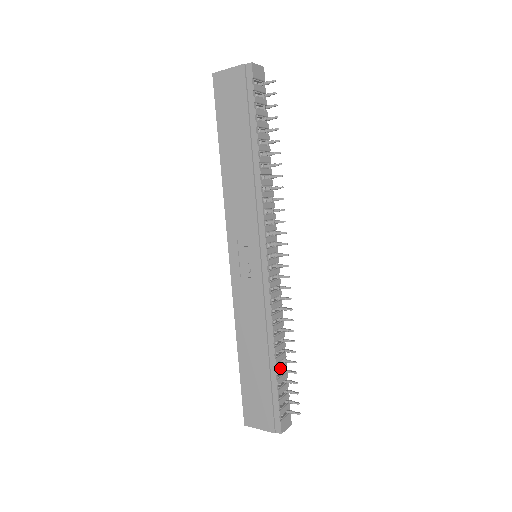
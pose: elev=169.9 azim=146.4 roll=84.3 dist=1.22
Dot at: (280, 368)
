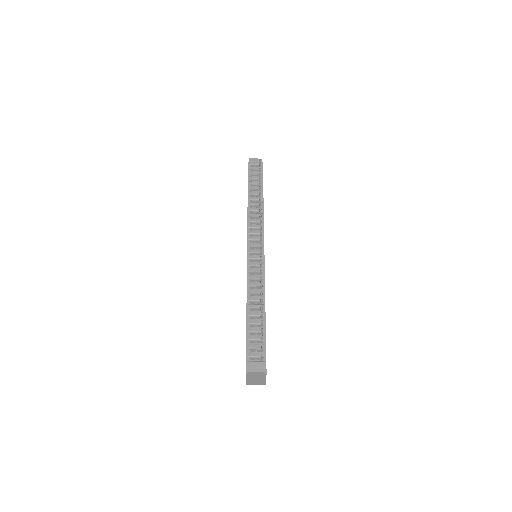
Dot at: (254, 321)
